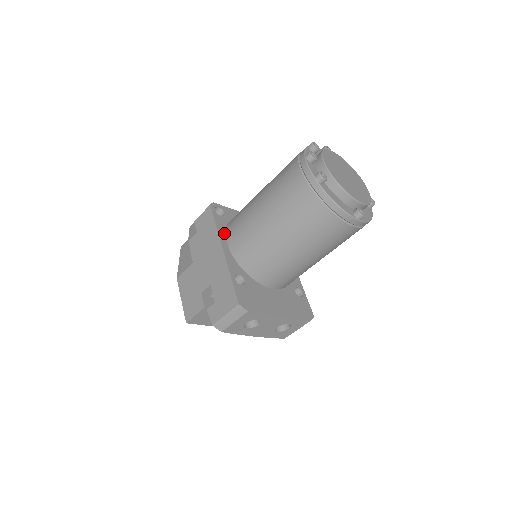
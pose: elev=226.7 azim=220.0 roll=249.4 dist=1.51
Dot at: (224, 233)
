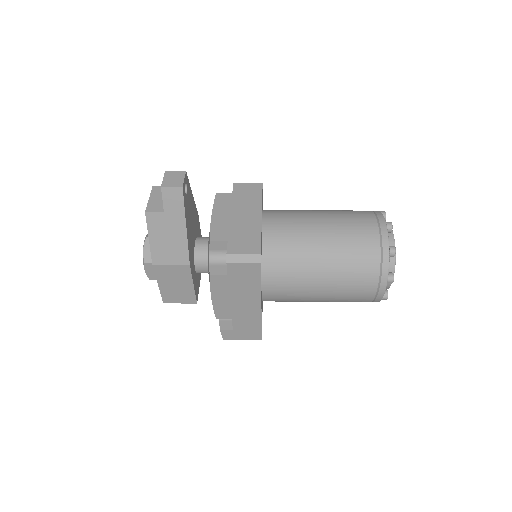
Dot at: (261, 283)
